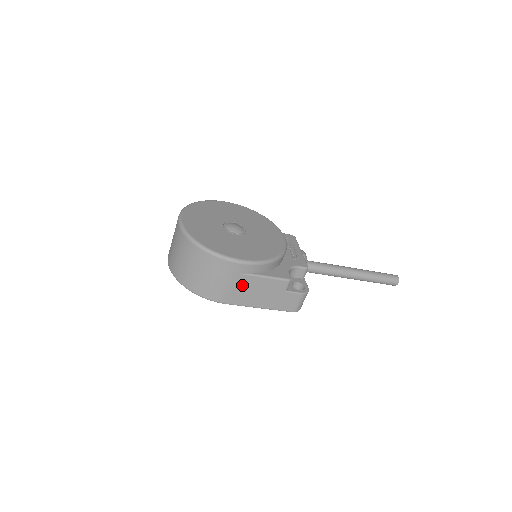
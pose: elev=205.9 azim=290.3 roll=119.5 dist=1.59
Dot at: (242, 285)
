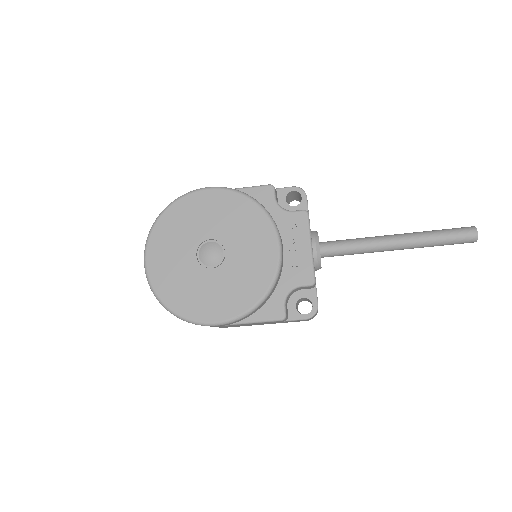
Dot at: occluded
